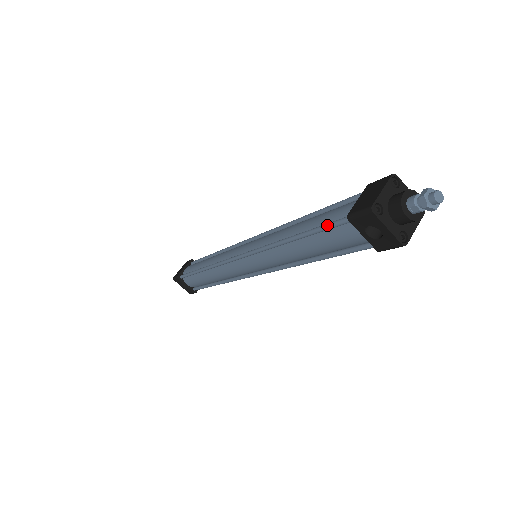
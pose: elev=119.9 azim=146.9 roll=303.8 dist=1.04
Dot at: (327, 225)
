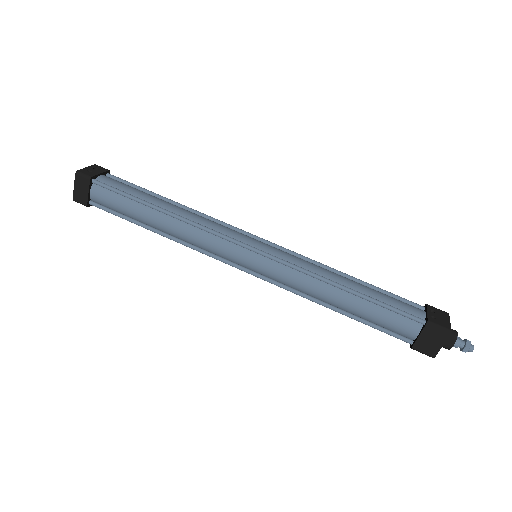
Dot at: occluded
